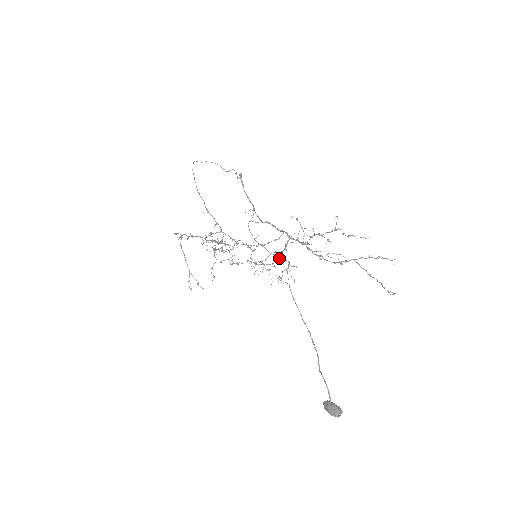
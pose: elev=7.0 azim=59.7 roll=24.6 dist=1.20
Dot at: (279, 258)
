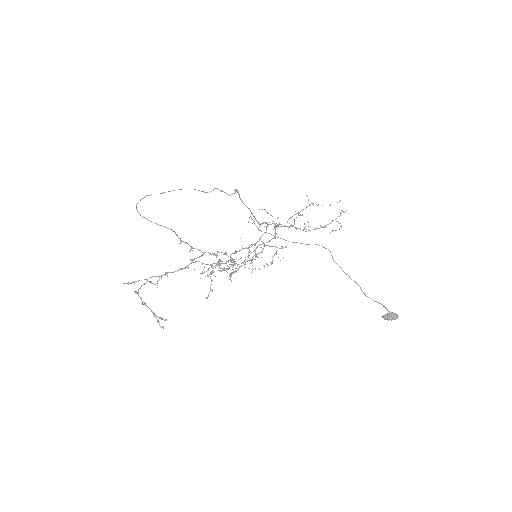
Dot at: occluded
